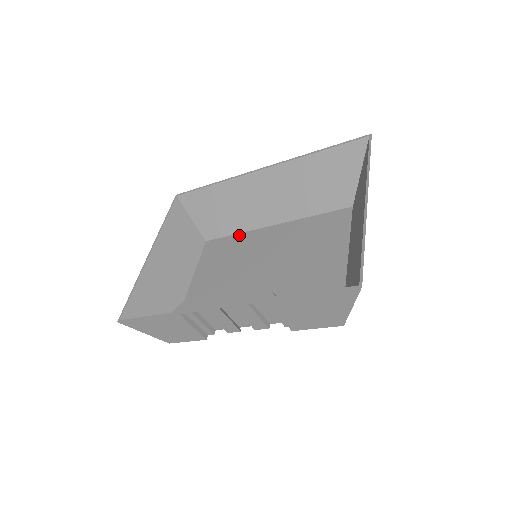
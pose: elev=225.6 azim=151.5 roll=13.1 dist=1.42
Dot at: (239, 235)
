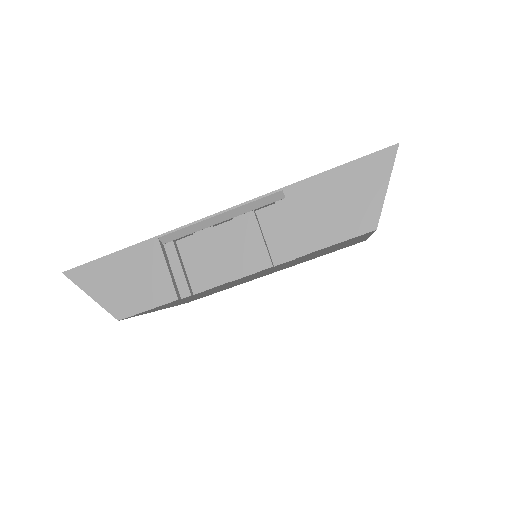
Dot at: occluded
